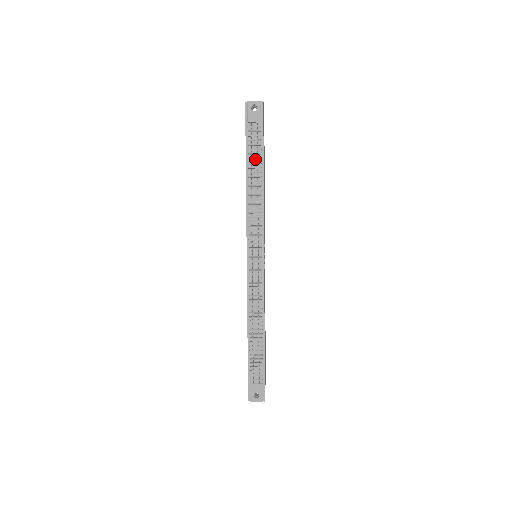
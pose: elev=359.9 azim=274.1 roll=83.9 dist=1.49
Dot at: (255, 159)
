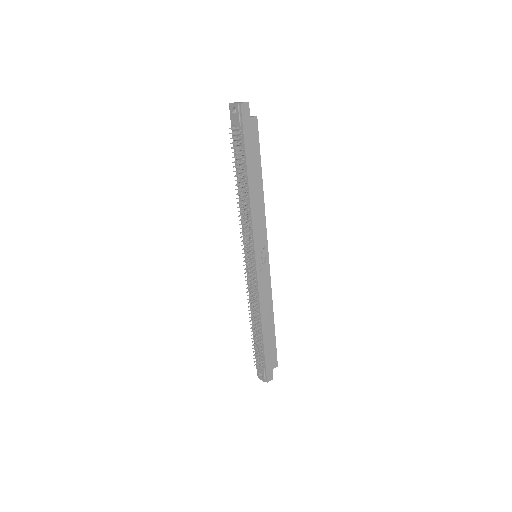
Dot at: (241, 164)
